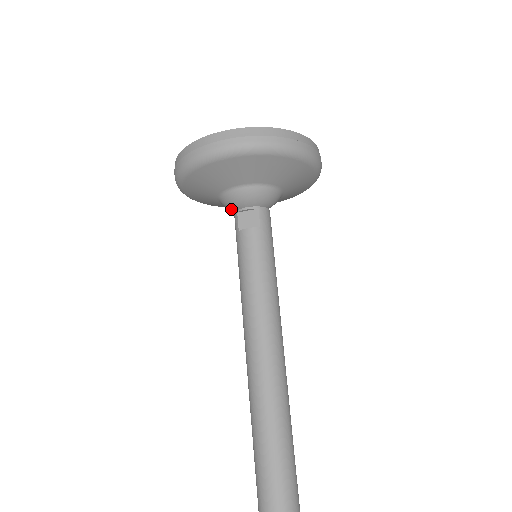
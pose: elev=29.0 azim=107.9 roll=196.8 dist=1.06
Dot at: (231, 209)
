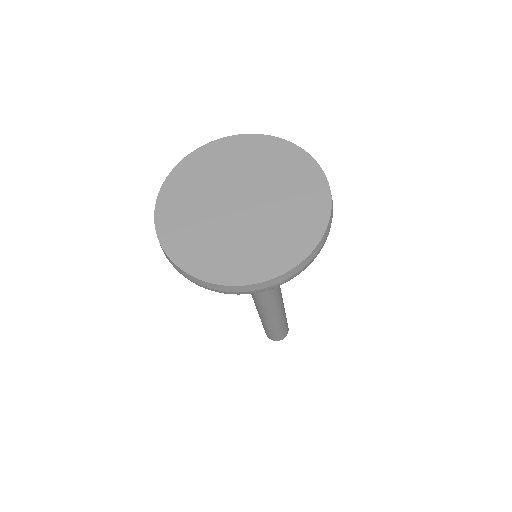
Dot at: occluded
